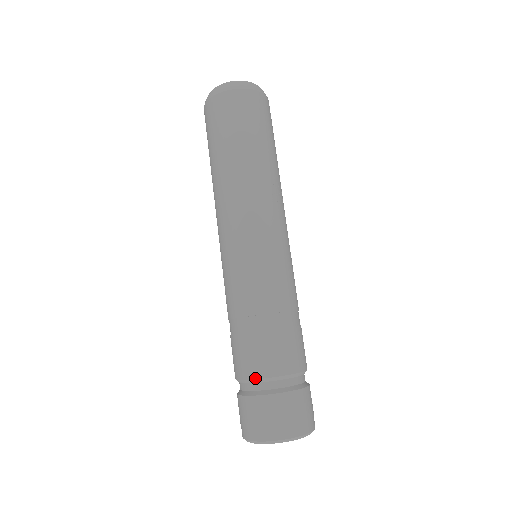
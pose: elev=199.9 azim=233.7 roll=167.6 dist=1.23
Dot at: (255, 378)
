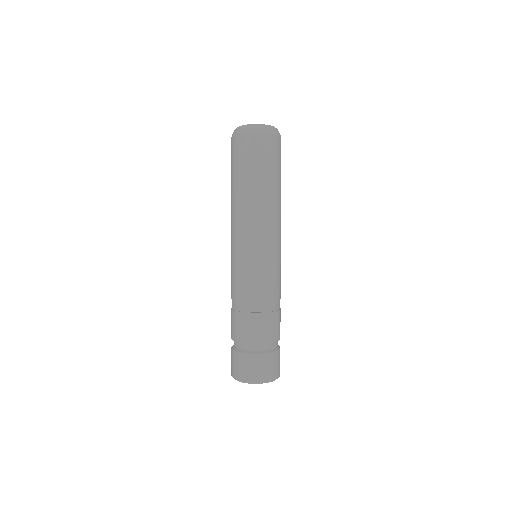
Dot at: (258, 343)
